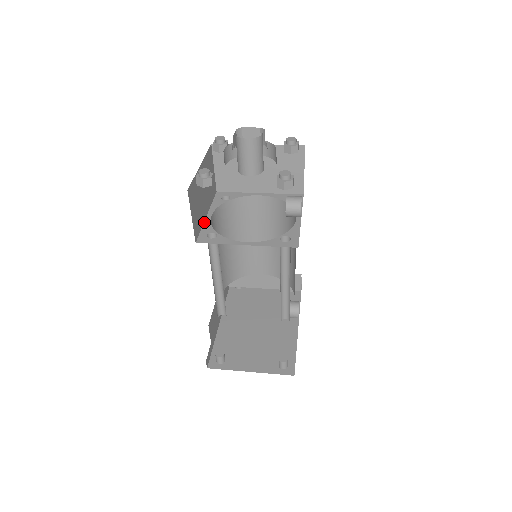
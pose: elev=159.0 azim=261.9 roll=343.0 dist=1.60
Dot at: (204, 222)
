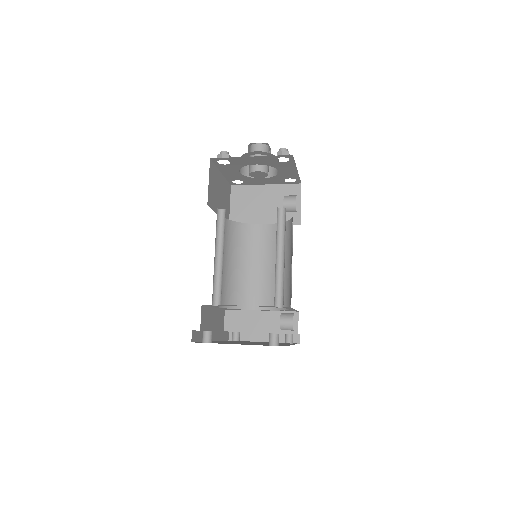
Dot at: (216, 213)
